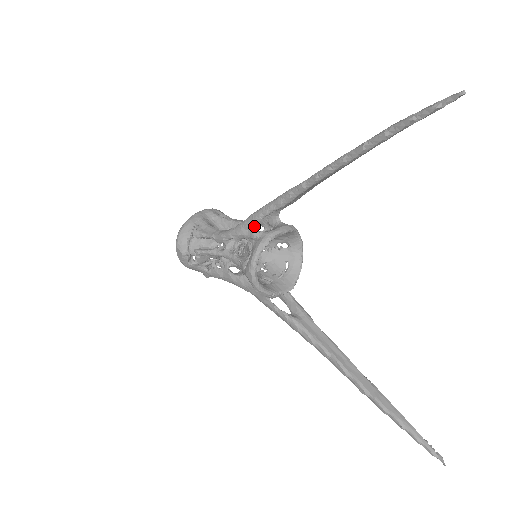
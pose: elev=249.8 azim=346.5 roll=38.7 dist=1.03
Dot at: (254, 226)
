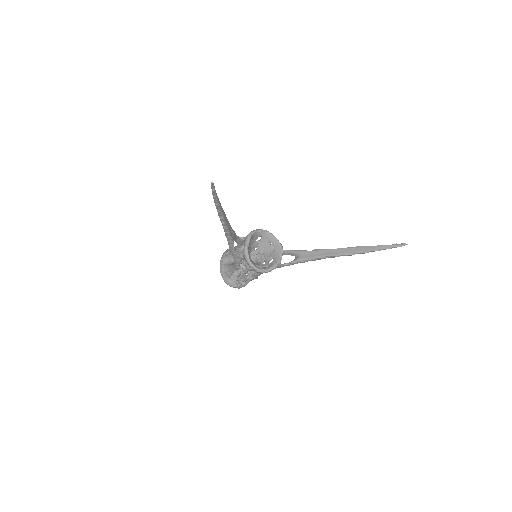
Dot at: (237, 255)
